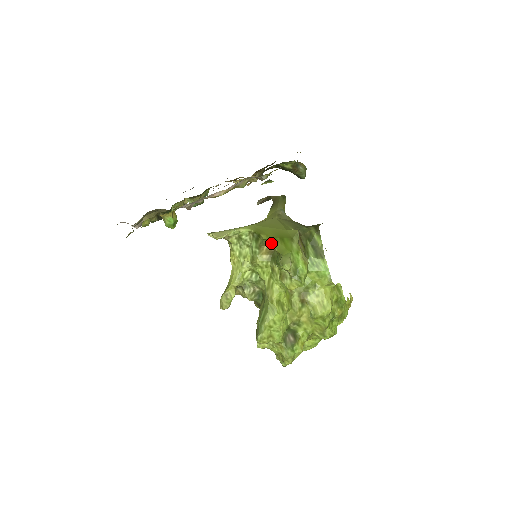
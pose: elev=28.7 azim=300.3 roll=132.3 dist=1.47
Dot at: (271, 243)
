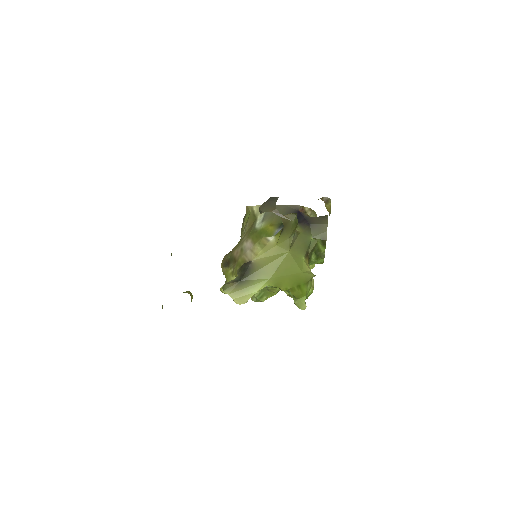
Dot at: (288, 289)
